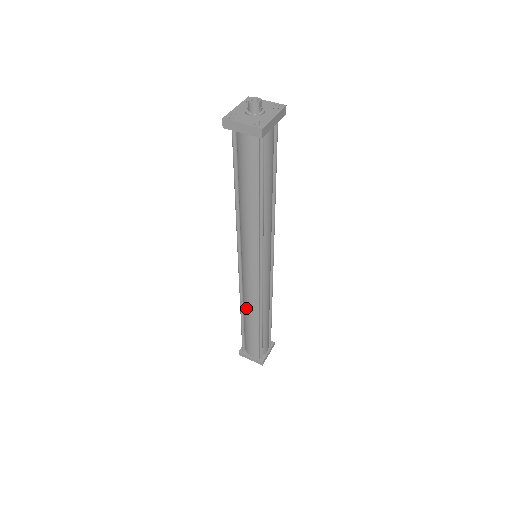
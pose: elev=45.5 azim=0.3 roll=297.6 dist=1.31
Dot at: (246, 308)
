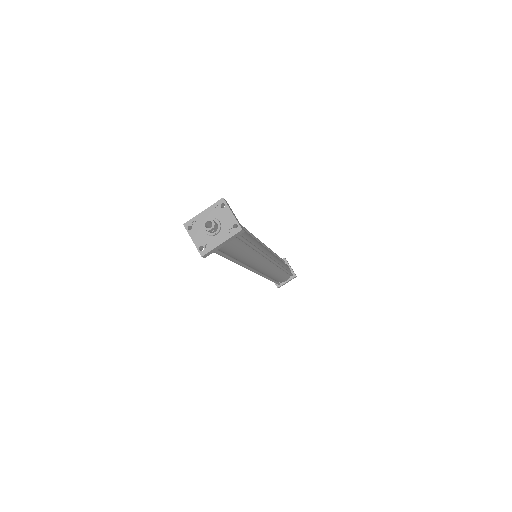
Dot at: occluded
